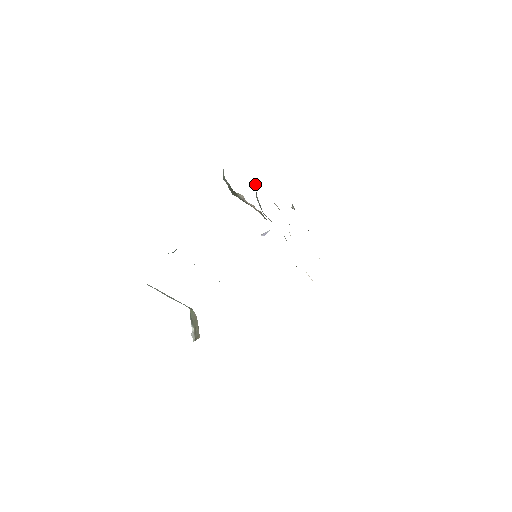
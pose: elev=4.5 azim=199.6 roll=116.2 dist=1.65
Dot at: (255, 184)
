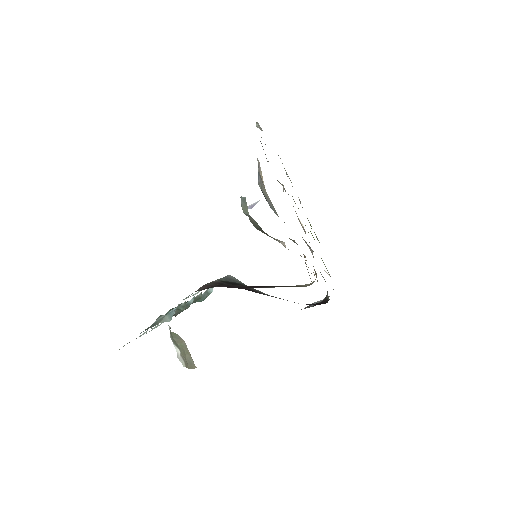
Dot at: (259, 169)
